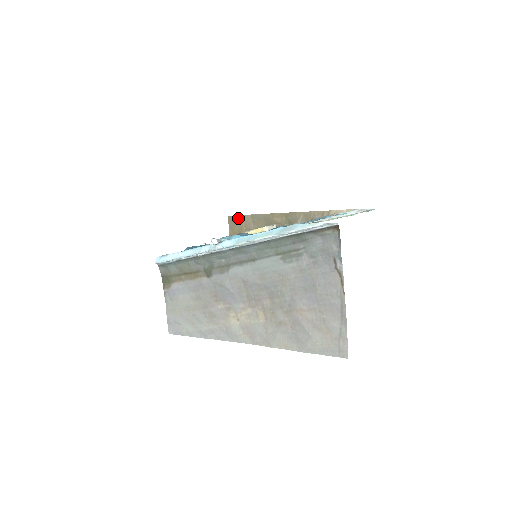
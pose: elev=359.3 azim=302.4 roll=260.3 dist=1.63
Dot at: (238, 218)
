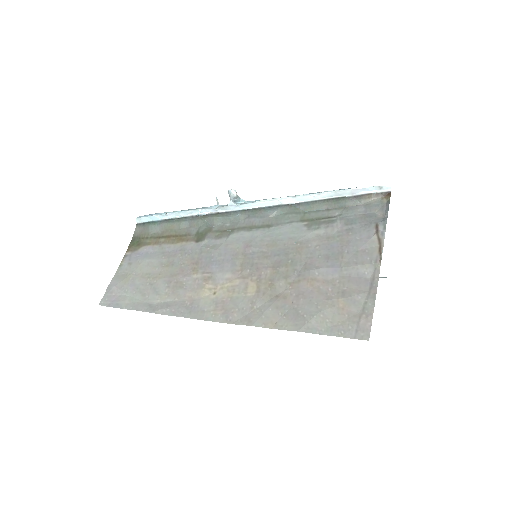
Dot at: occluded
